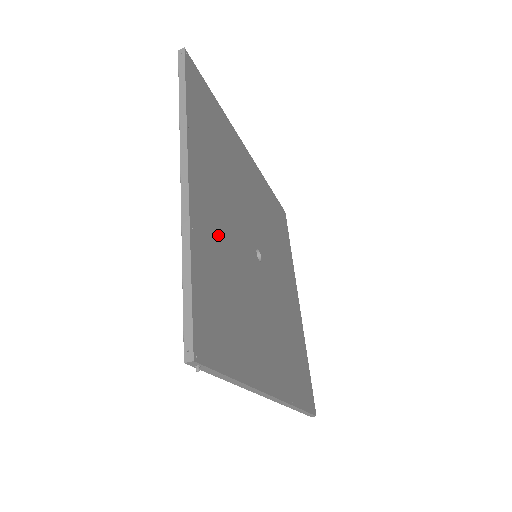
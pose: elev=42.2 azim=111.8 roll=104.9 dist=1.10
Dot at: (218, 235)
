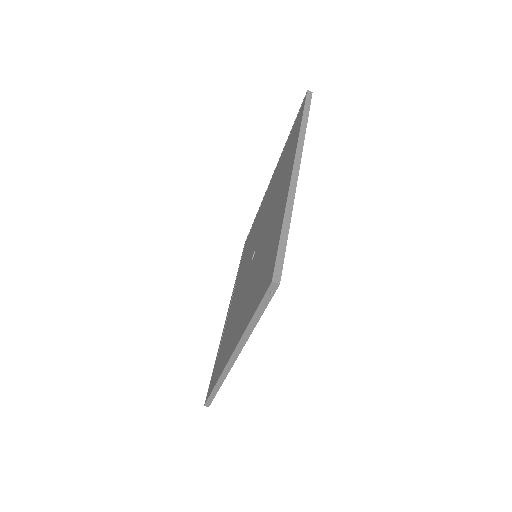
Dot at: occluded
